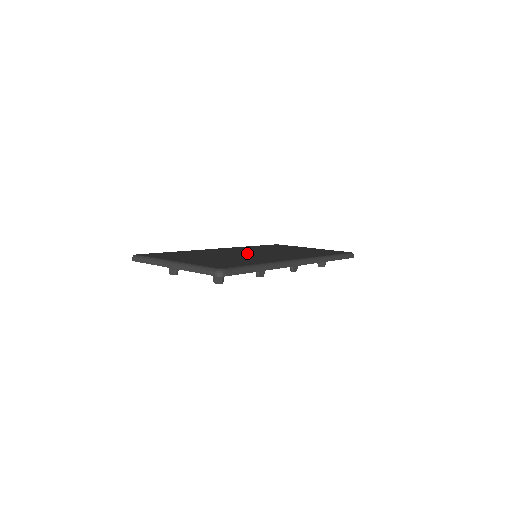
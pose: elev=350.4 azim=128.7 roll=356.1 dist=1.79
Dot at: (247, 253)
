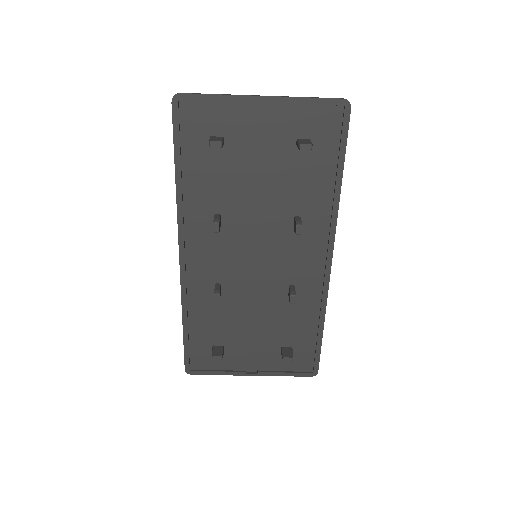
Dot at: (251, 242)
